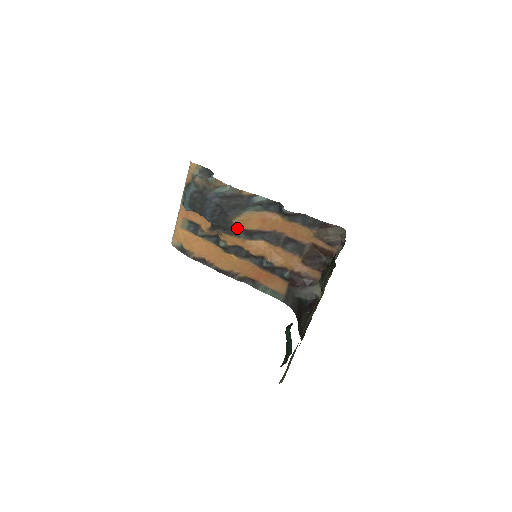
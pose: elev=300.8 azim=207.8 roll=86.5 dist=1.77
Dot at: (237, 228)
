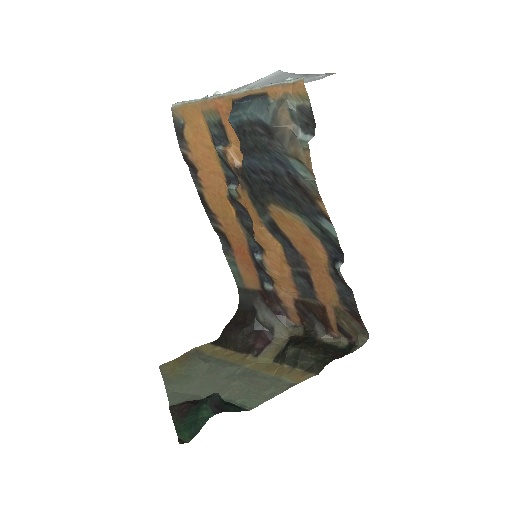
Dot at: (268, 211)
